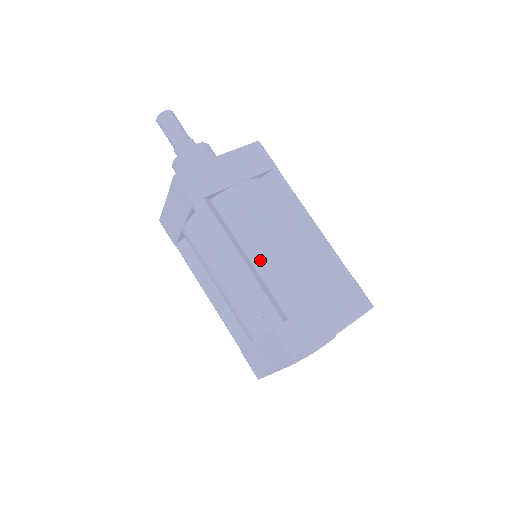
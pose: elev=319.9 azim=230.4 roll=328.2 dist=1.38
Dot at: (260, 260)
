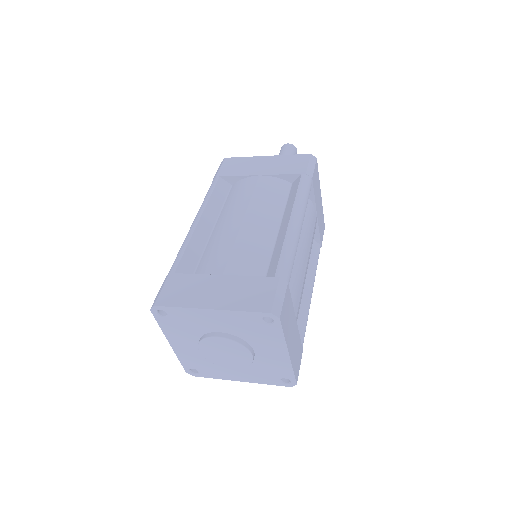
Dot at: (217, 231)
